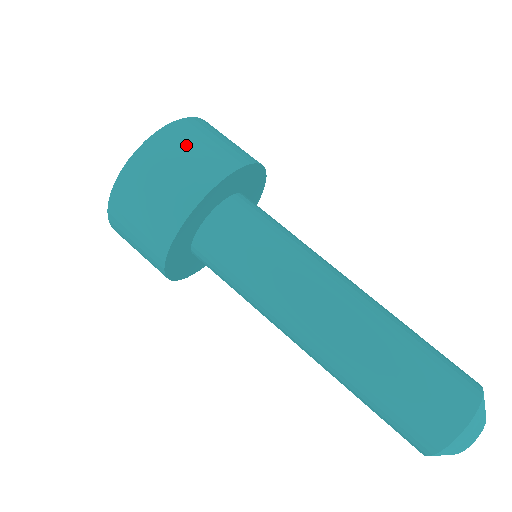
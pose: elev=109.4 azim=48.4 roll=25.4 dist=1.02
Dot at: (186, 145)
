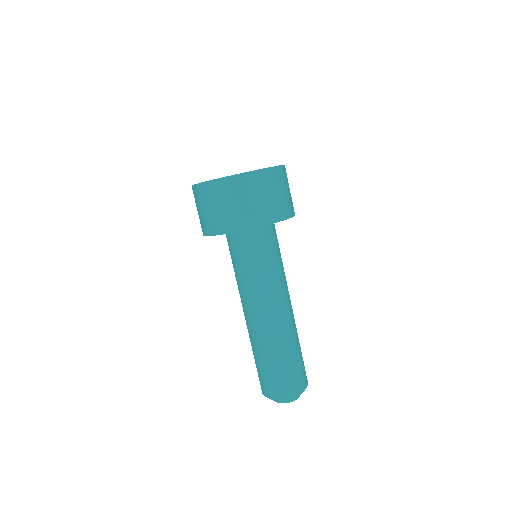
Dot at: (214, 201)
